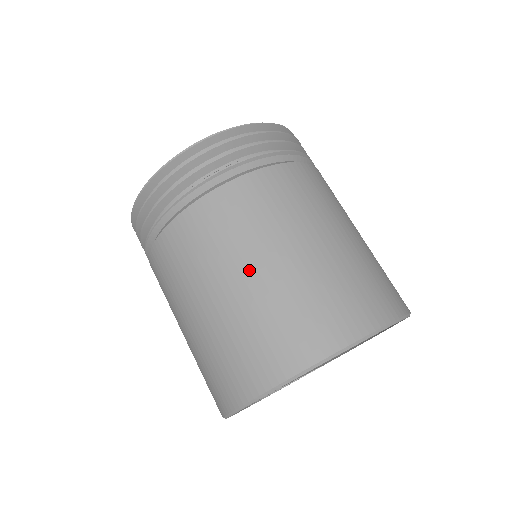
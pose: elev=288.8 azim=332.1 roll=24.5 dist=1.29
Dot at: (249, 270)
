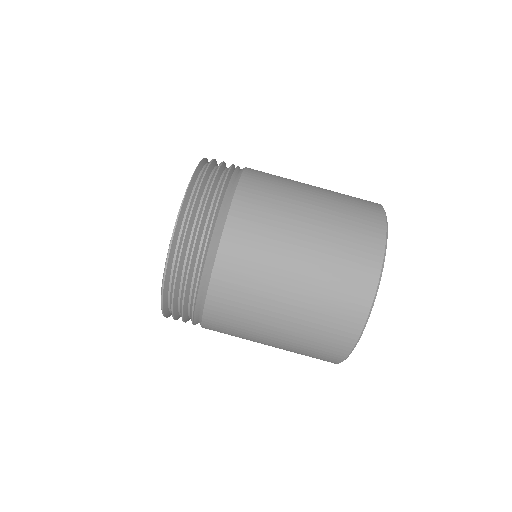
Dot at: (289, 277)
